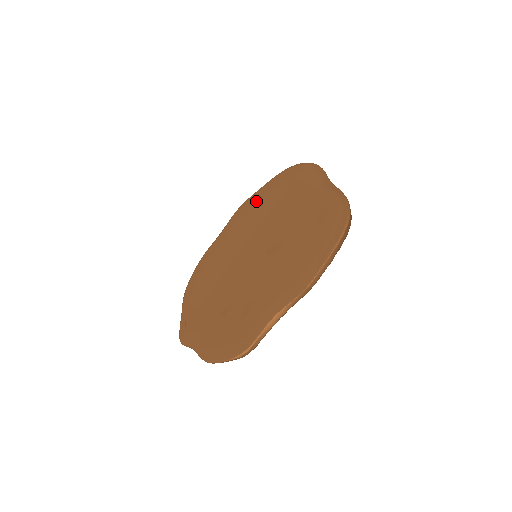
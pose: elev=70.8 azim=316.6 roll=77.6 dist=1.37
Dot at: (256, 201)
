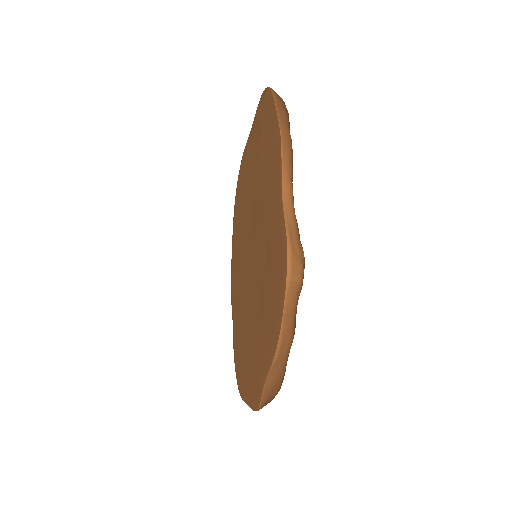
Dot at: (233, 256)
